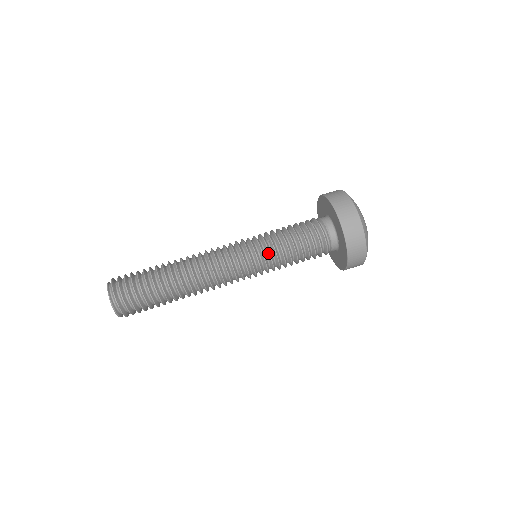
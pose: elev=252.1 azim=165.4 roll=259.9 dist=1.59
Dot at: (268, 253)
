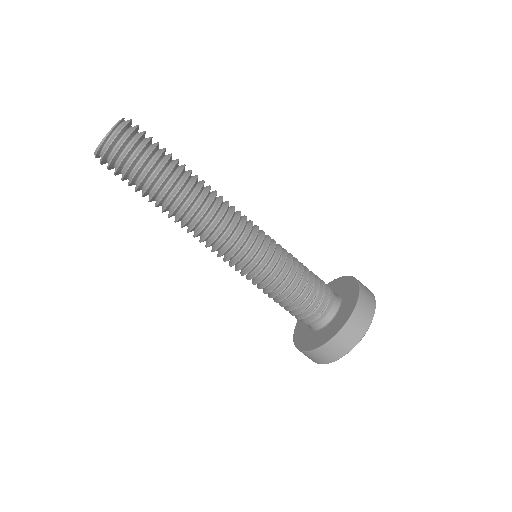
Dot at: (272, 266)
